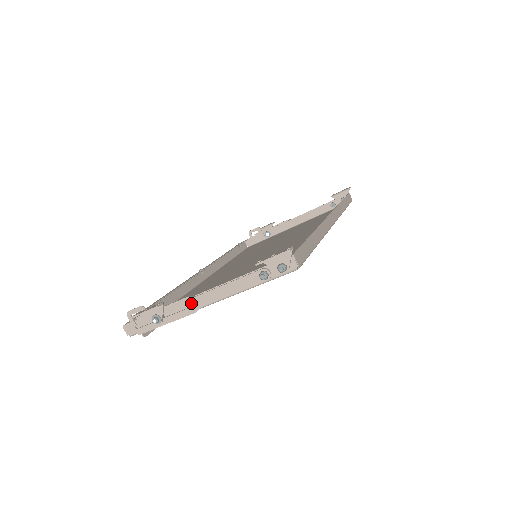
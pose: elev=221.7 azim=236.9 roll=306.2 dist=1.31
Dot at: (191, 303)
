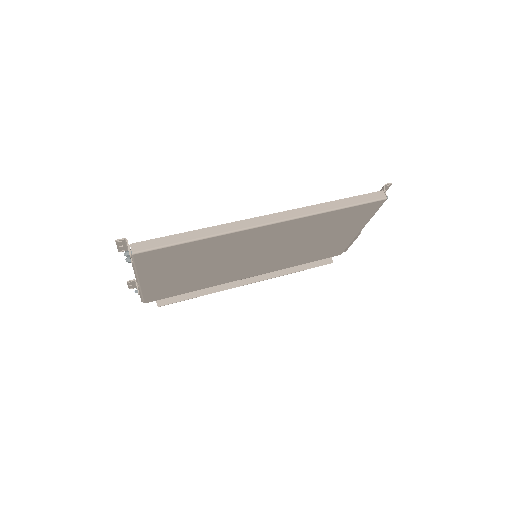
Dot at: occluded
